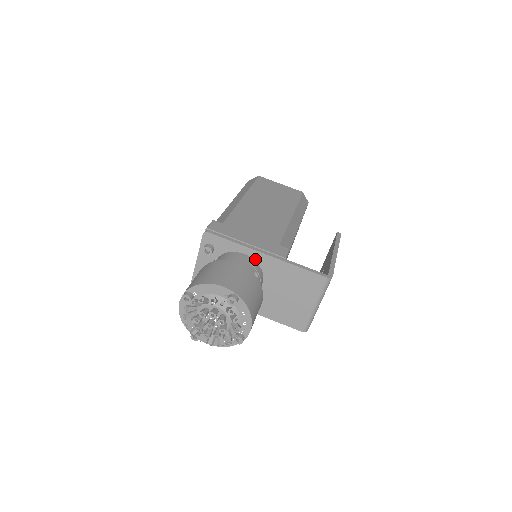
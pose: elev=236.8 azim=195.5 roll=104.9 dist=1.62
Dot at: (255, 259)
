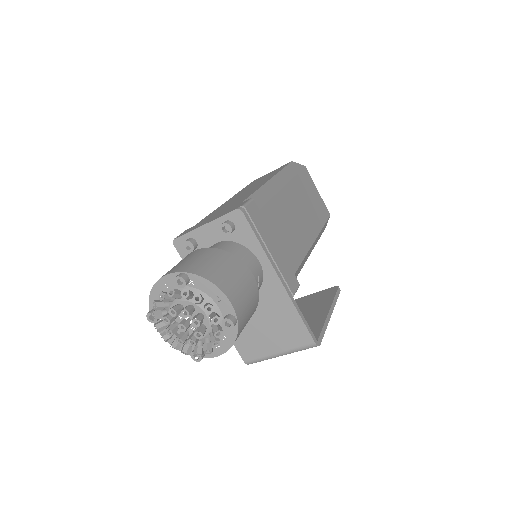
Dot at: (265, 274)
